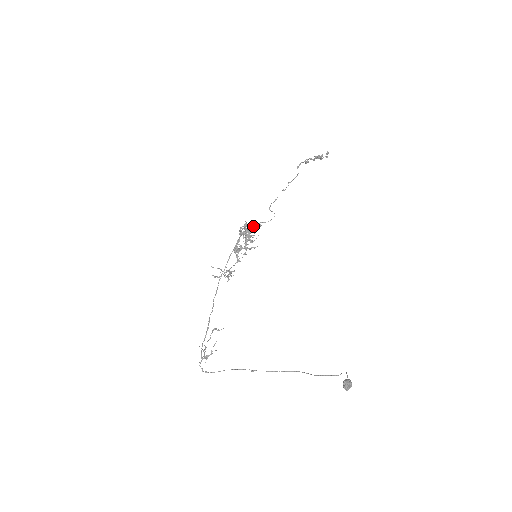
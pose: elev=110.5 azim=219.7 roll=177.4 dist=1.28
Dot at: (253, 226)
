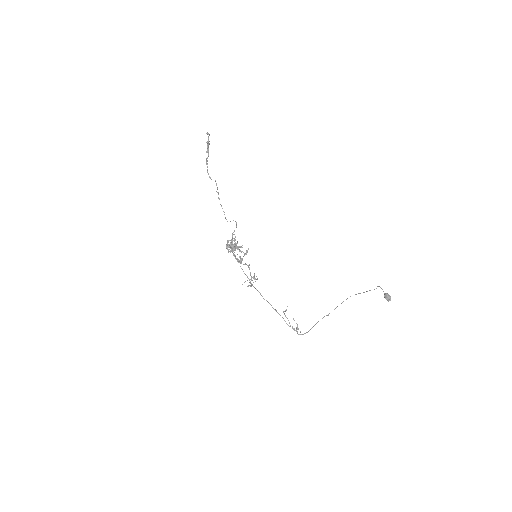
Dot at: (231, 240)
